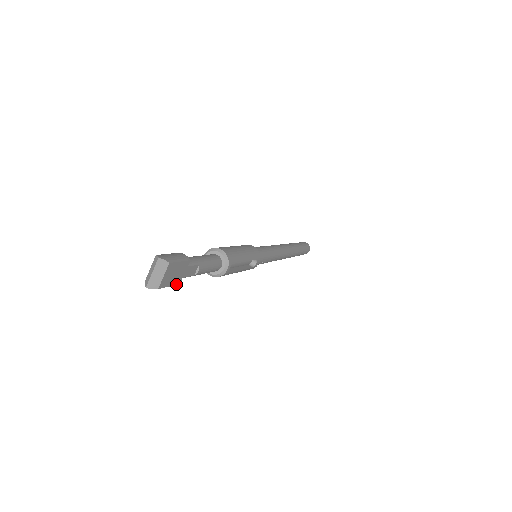
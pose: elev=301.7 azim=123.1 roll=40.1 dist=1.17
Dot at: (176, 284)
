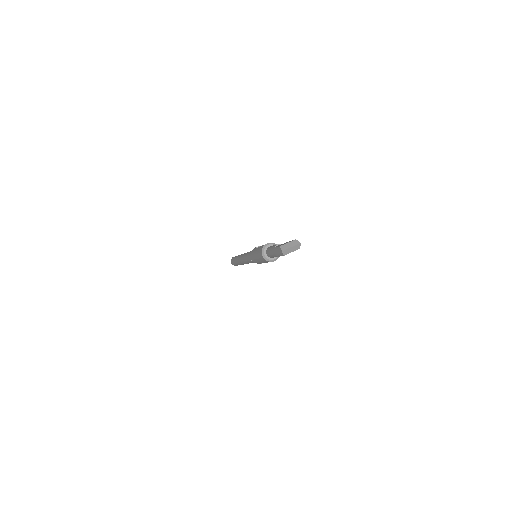
Dot at: (279, 256)
